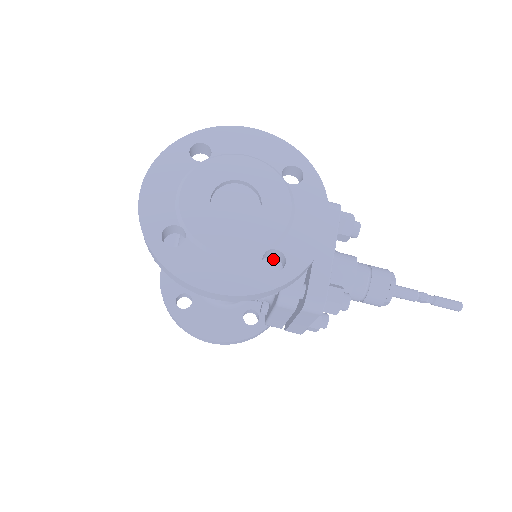
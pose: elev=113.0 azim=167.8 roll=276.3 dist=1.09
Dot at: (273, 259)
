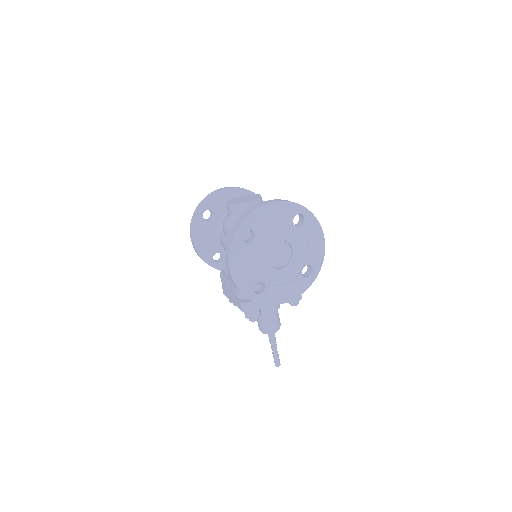
Dot at: occluded
